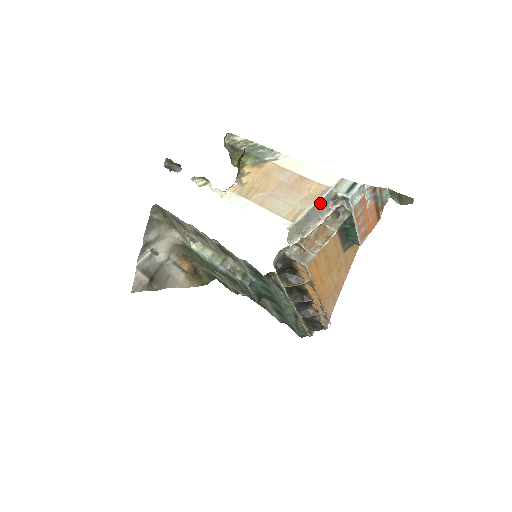
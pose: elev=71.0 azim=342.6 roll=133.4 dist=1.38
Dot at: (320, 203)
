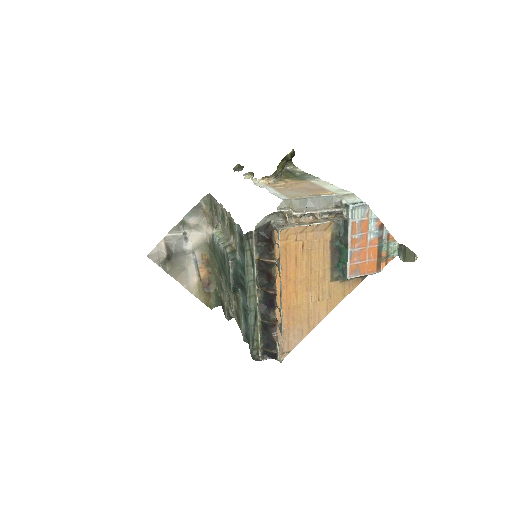
Dot at: (323, 198)
